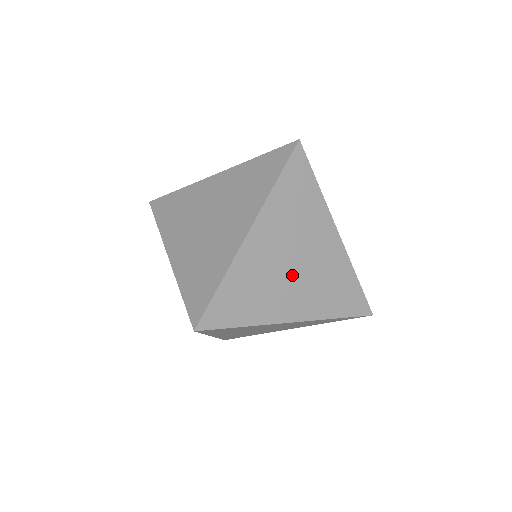
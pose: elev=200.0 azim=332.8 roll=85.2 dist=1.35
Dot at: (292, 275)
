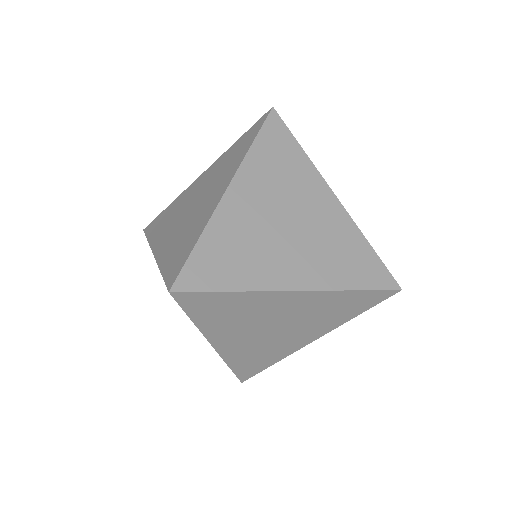
Dot at: (286, 237)
